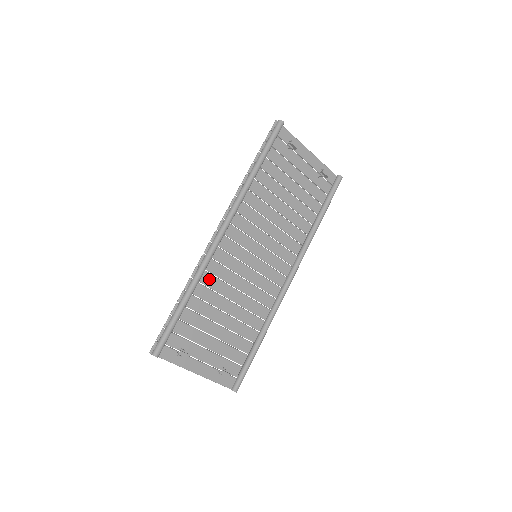
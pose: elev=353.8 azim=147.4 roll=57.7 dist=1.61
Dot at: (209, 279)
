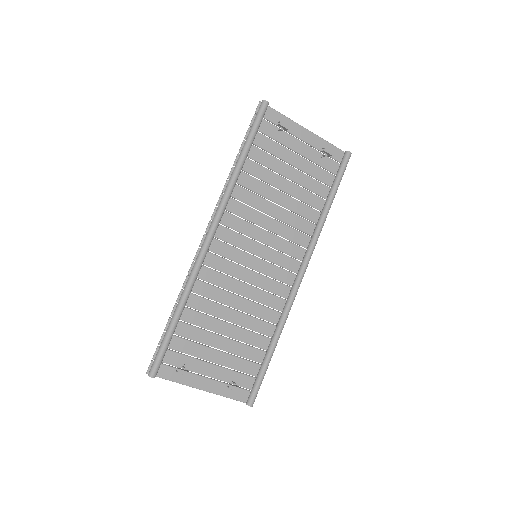
Dot at: (203, 288)
